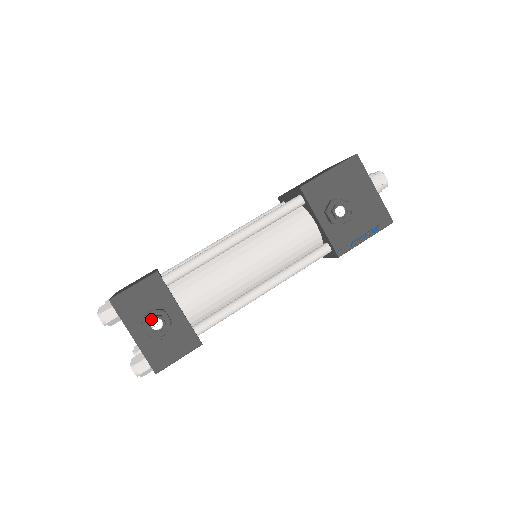
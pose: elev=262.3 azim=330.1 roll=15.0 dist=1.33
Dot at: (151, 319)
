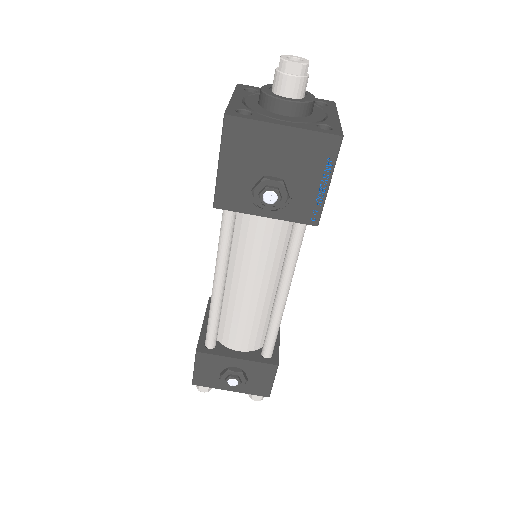
Dot at: (226, 382)
